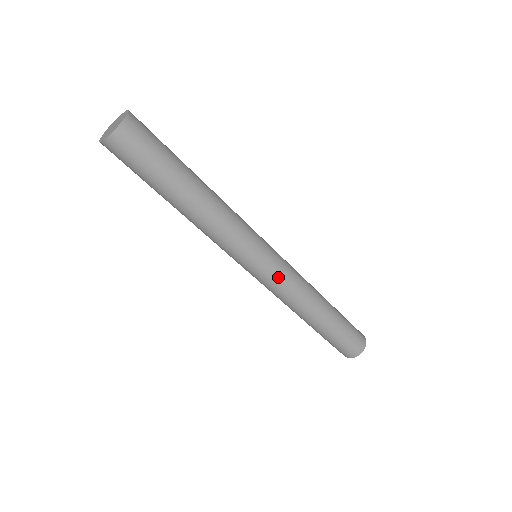
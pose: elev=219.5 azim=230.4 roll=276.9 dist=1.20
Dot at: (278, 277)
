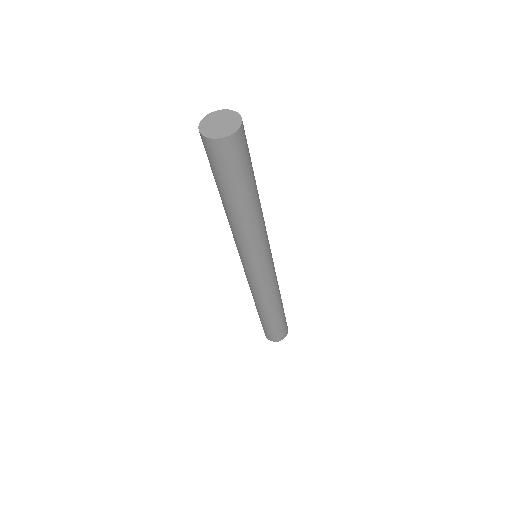
Dot at: (266, 279)
